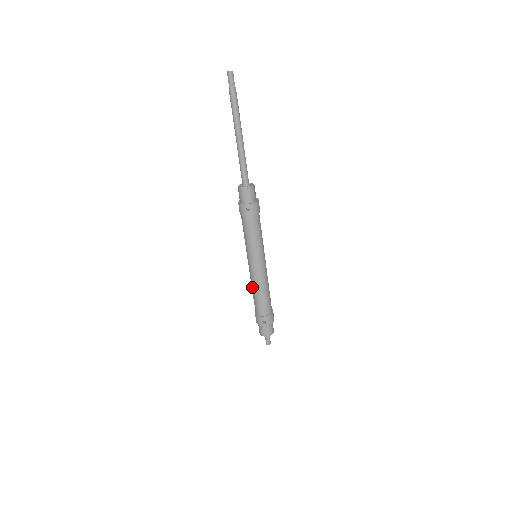
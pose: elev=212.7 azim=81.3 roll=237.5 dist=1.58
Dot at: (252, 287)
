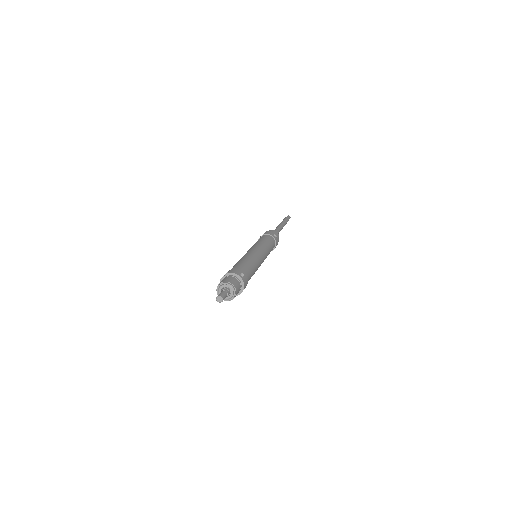
Dot at: (244, 257)
